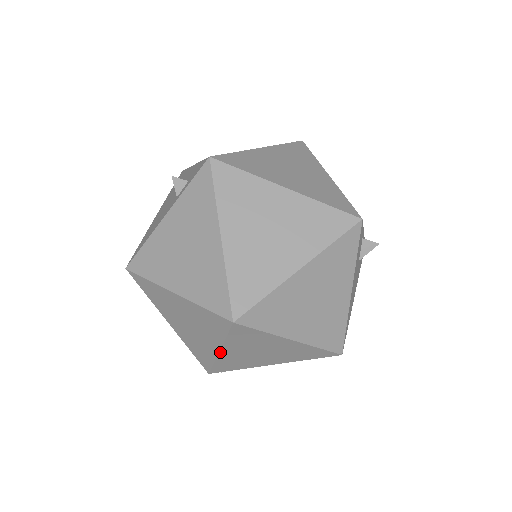
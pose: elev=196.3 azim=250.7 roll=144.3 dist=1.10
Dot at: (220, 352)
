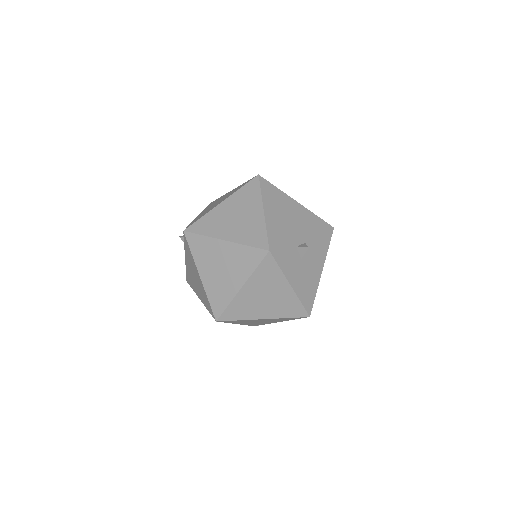
Dot at: occluded
